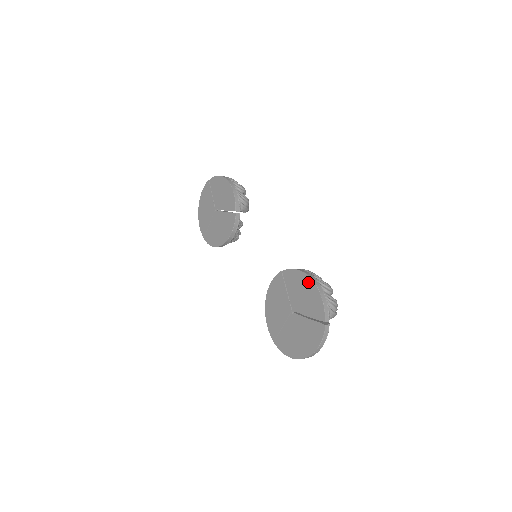
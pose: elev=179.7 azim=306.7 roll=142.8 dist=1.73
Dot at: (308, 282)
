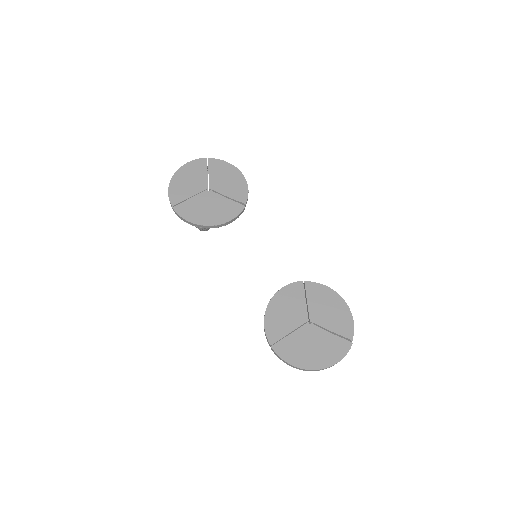
Dot at: (339, 301)
